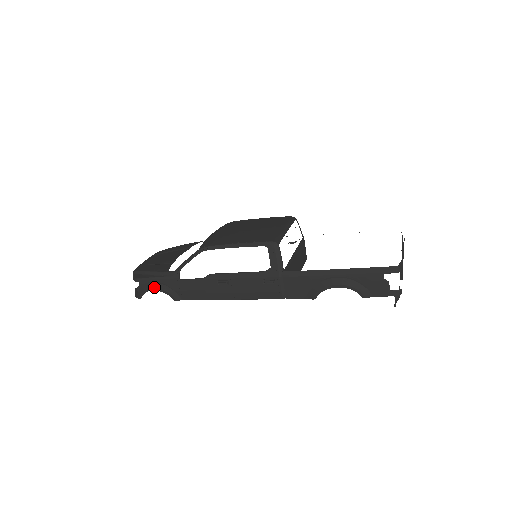
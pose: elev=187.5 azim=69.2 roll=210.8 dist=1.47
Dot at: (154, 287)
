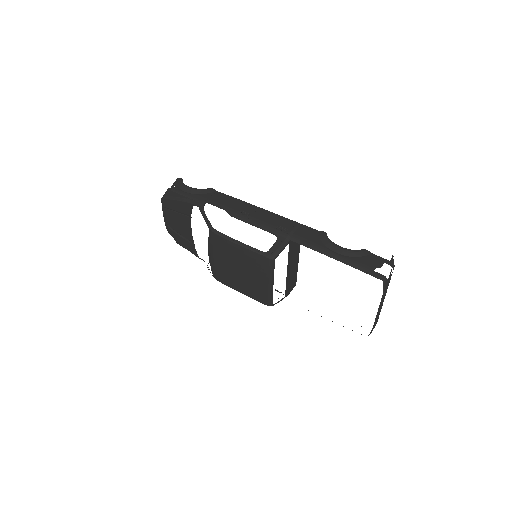
Dot at: occluded
